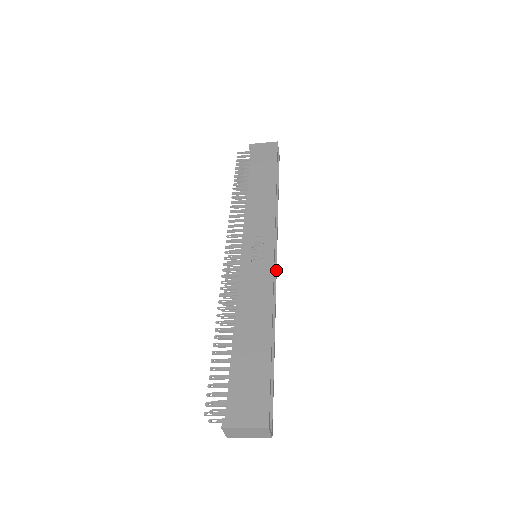
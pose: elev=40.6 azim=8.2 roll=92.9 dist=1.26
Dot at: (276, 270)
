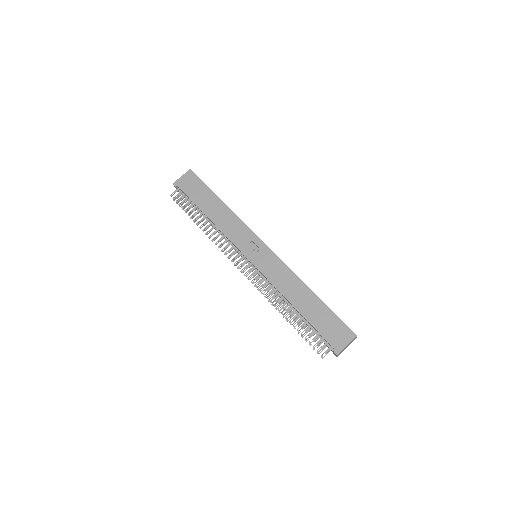
Dot at: occluded
